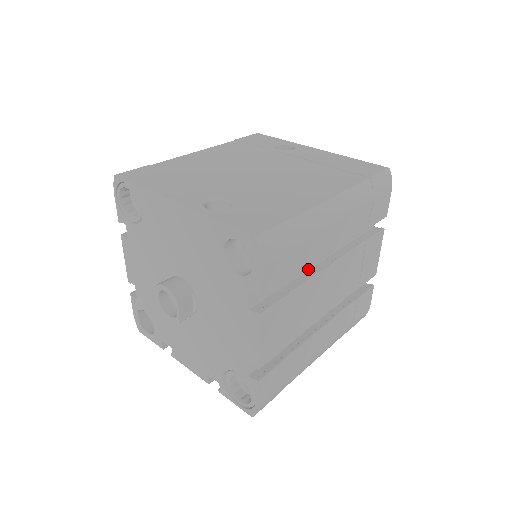
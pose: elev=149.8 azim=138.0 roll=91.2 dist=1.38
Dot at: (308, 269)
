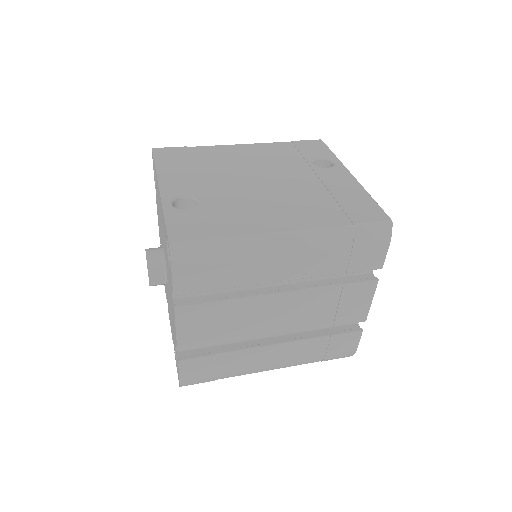
Dot at: (258, 287)
